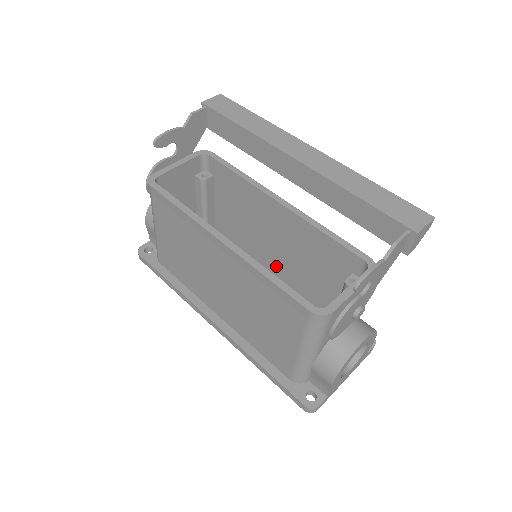
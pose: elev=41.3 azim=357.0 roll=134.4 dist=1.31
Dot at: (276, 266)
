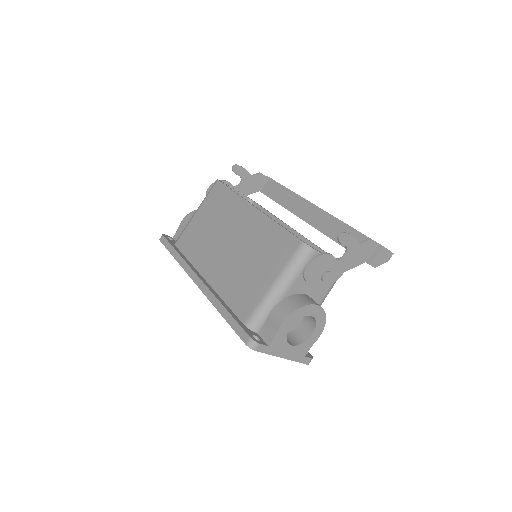
Dot at: occluded
